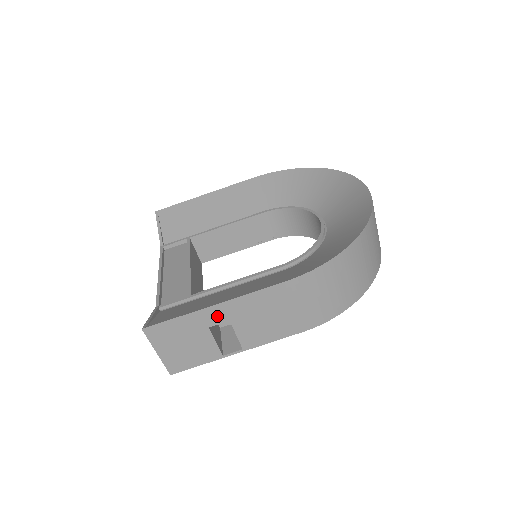
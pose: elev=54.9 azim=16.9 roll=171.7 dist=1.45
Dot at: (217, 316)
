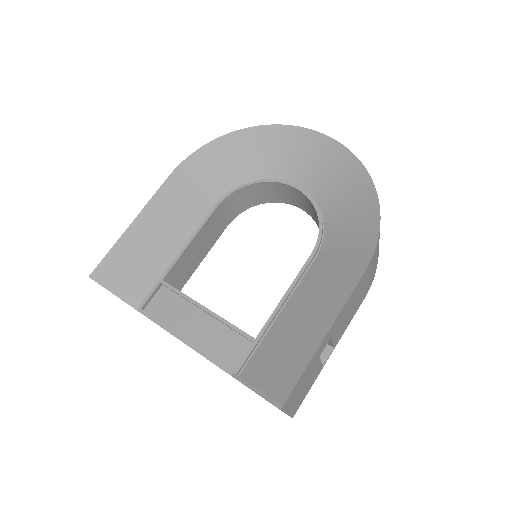
Dot at: (325, 343)
